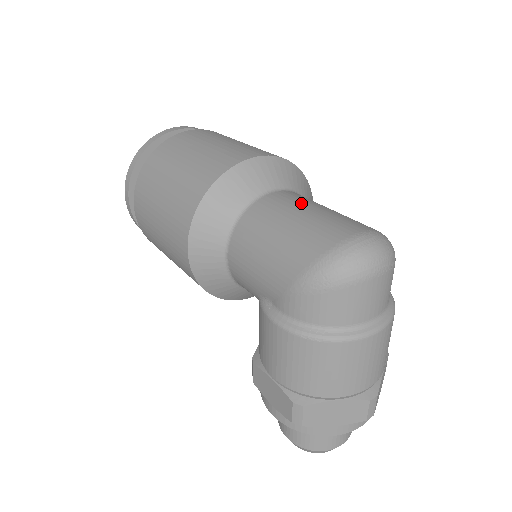
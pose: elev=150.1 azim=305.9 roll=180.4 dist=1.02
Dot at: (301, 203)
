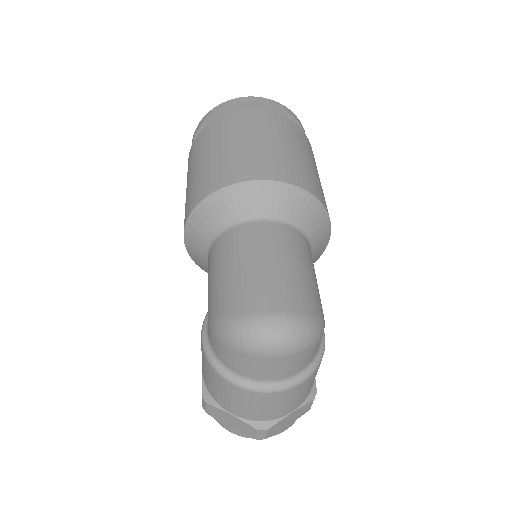
Dot at: (270, 248)
